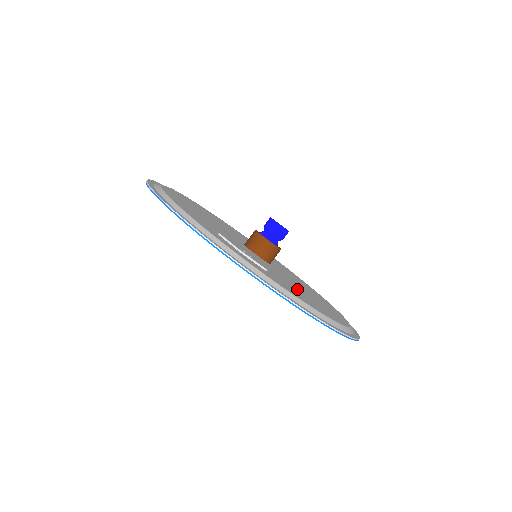
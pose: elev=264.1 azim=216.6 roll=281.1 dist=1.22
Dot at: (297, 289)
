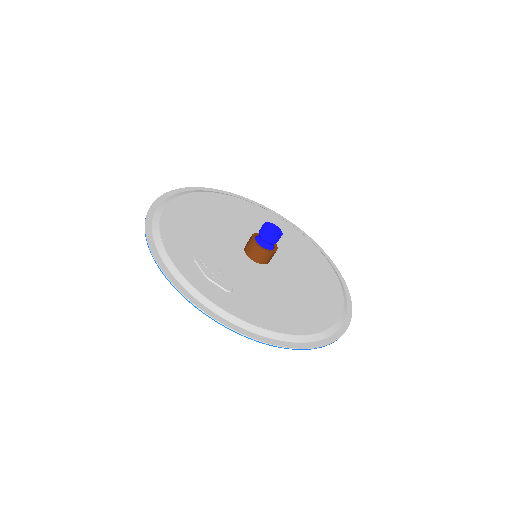
Dot at: (272, 298)
